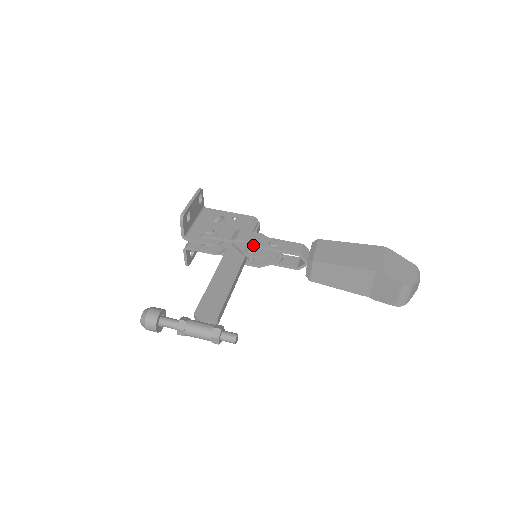
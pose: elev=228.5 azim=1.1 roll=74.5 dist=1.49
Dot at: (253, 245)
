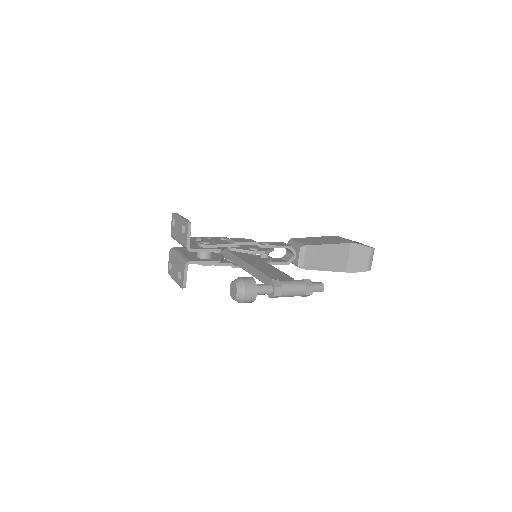
Dot at: occluded
